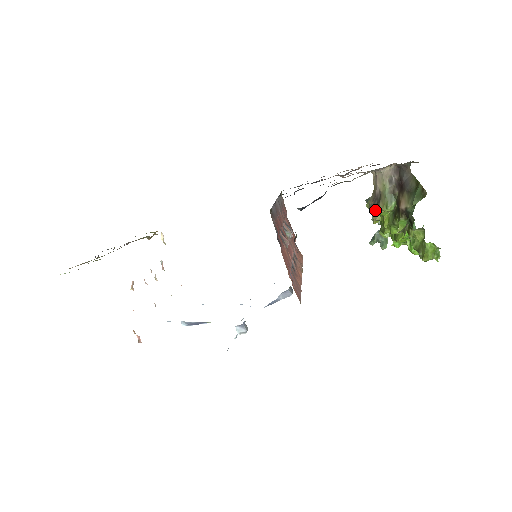
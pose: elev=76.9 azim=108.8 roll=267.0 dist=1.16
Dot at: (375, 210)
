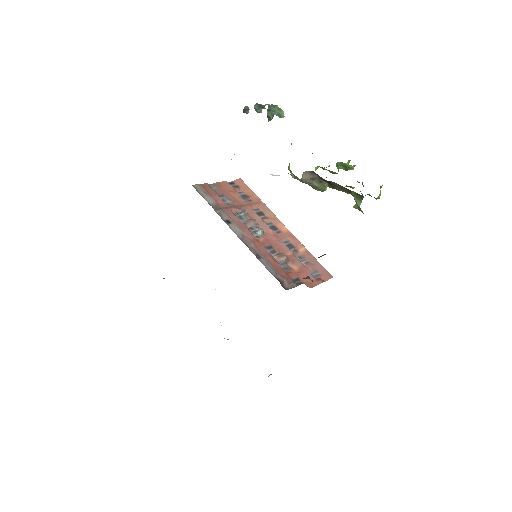
Dot at: (309, 185)
